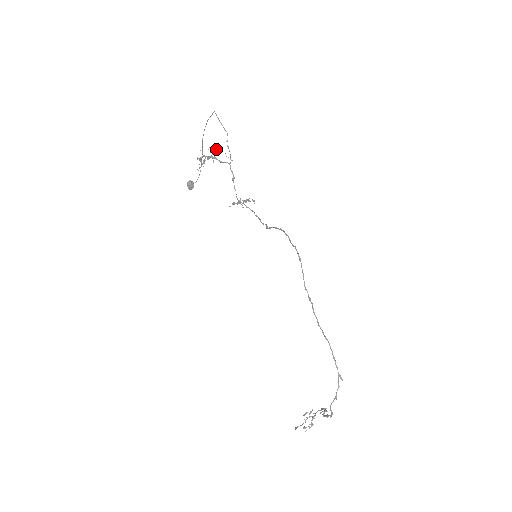
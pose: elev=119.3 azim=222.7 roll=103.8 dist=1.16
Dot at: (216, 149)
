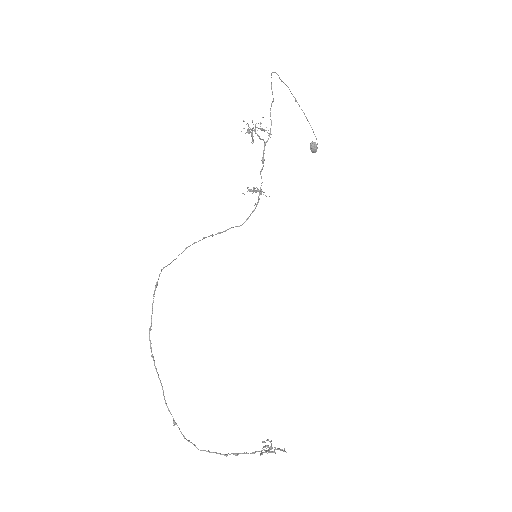
Dot at: occluded
